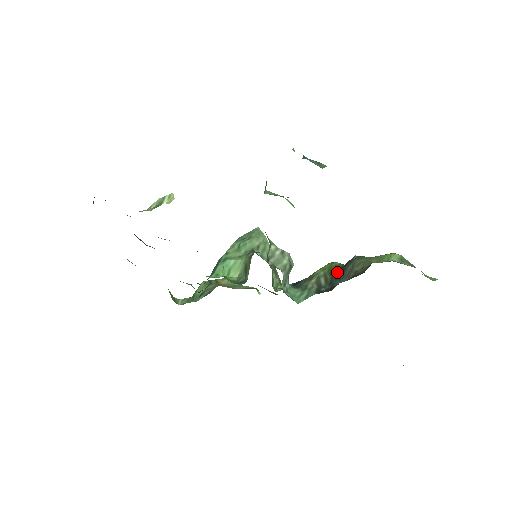
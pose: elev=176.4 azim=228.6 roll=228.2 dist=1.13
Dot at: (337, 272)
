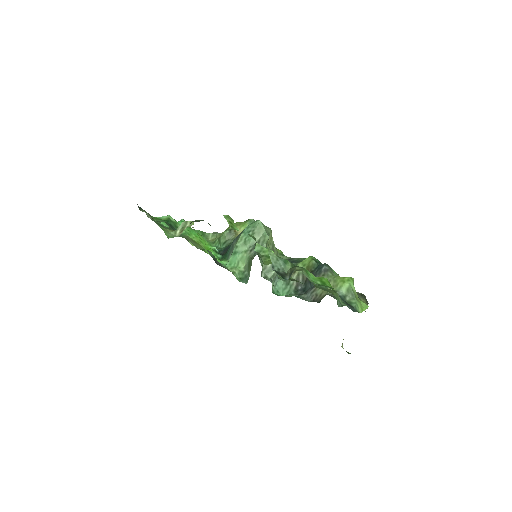
Dot at: occluded
